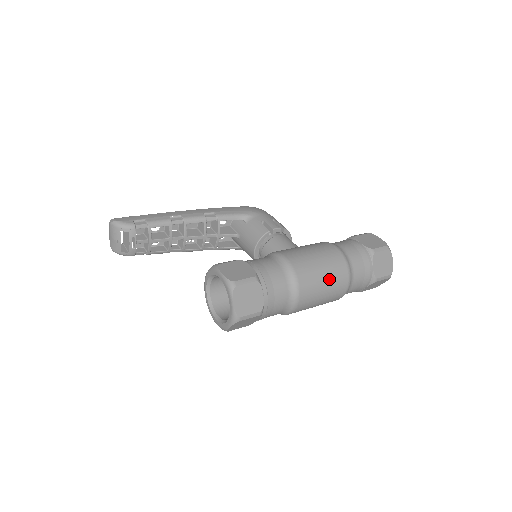
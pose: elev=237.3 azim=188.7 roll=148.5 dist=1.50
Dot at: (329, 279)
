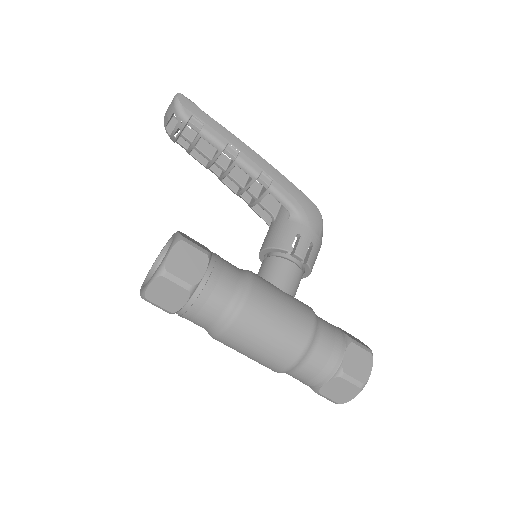
Dot at: (264, 352)
